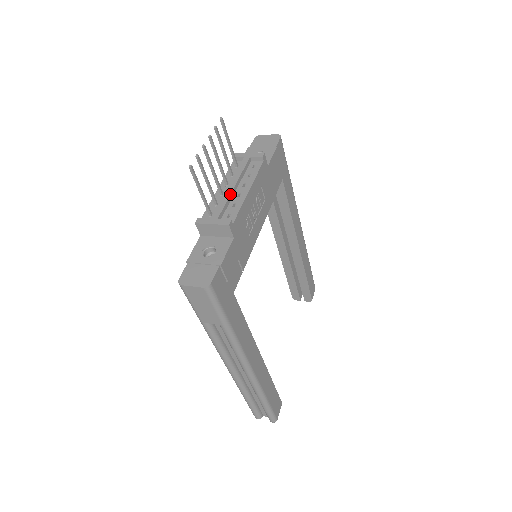
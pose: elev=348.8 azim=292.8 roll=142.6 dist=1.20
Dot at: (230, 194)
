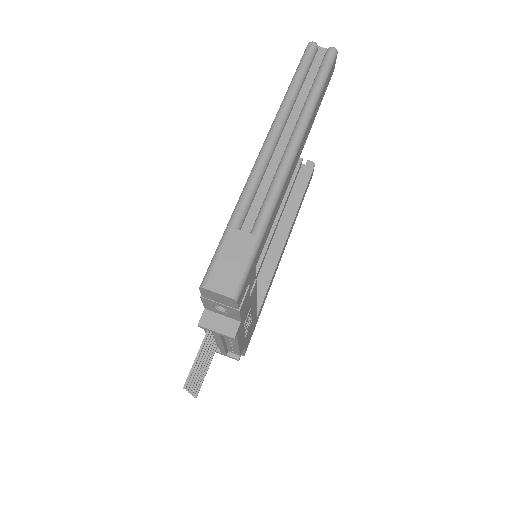
Dot at: (224, 349)
